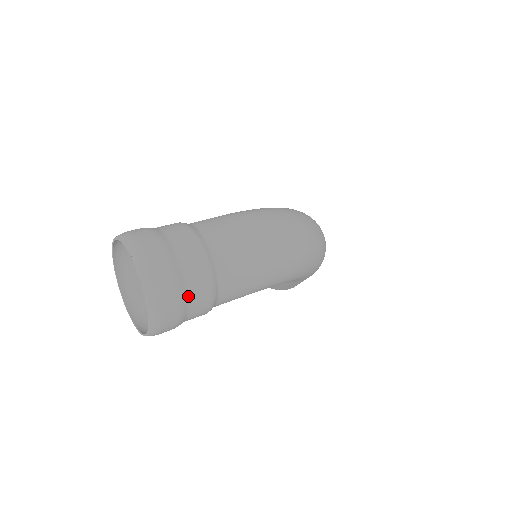
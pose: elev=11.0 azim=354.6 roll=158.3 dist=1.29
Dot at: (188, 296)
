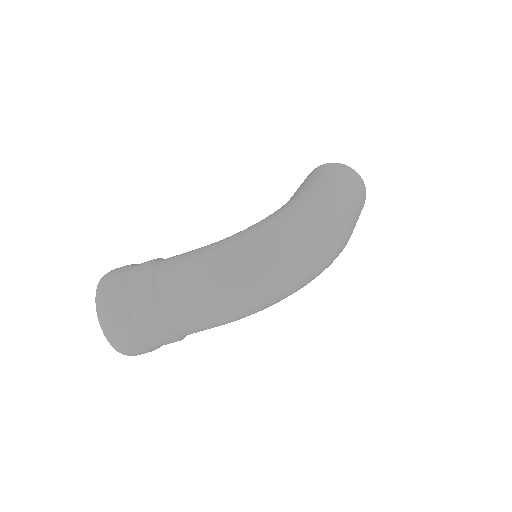
Dot at: (153, 345)
